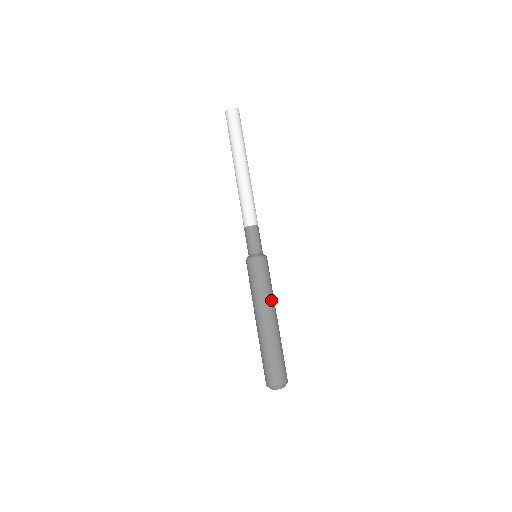
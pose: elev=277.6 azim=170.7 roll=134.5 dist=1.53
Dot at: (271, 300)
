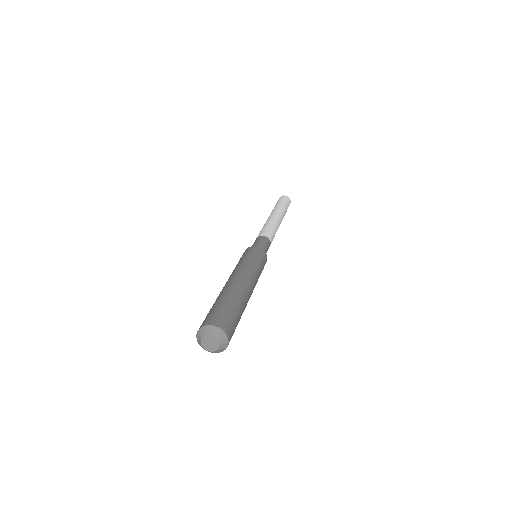
Dot at: (240, 269)
